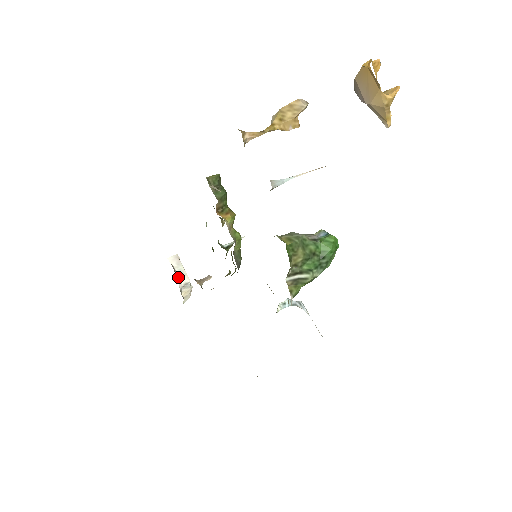
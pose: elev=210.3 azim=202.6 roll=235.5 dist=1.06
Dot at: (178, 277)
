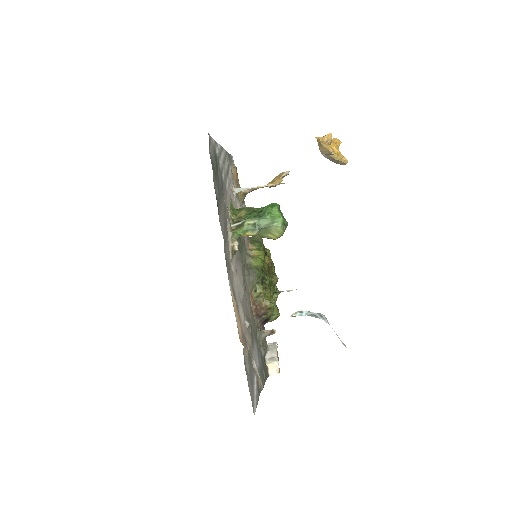
Dot at: (268, 352)
